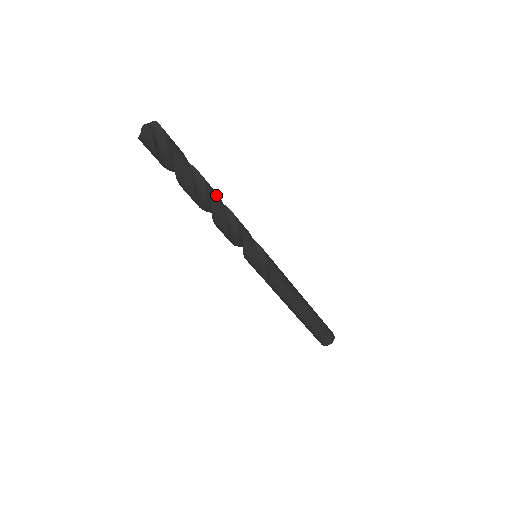
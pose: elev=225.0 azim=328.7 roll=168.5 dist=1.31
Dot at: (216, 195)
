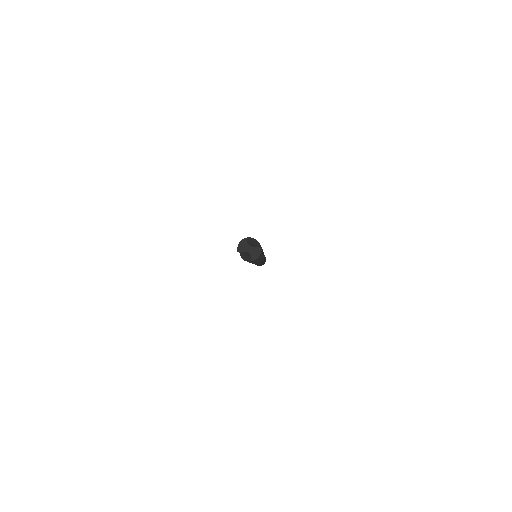
Dot at: occluded
